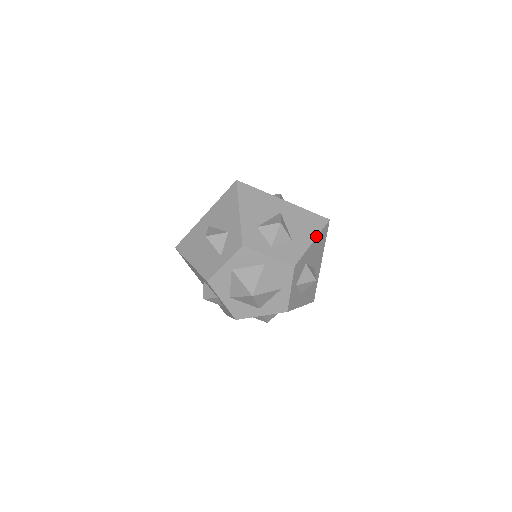
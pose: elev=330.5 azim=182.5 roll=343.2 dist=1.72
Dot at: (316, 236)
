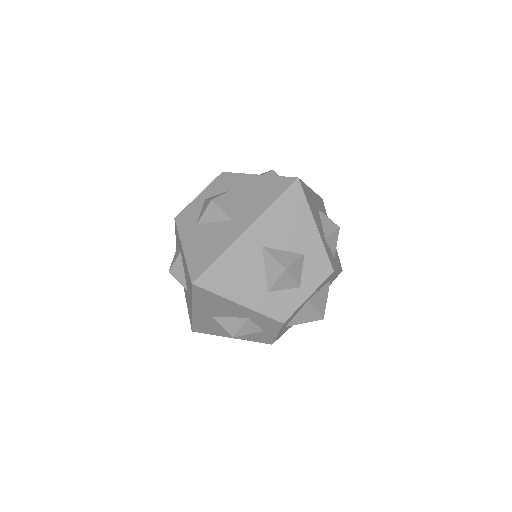
Dot at: (311, 216)
